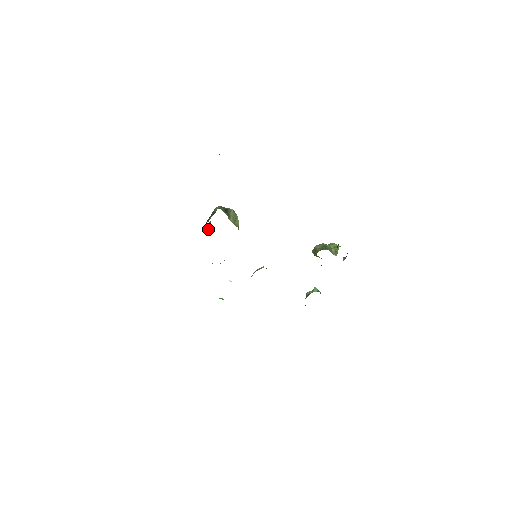
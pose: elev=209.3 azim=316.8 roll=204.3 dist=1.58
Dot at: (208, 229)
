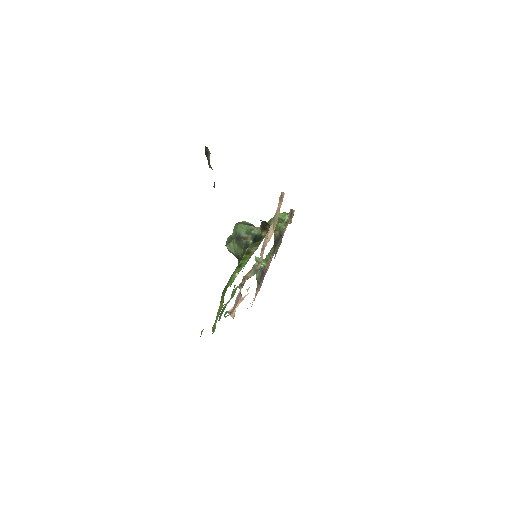
Dot at: (233, 252)
